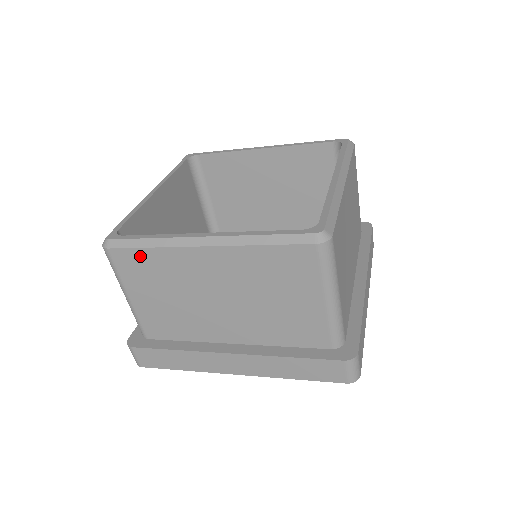
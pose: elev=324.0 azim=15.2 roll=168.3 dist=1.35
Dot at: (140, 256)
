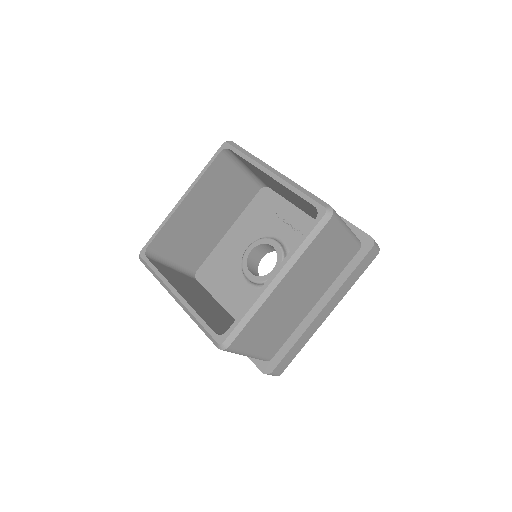
Dot at: occluded
